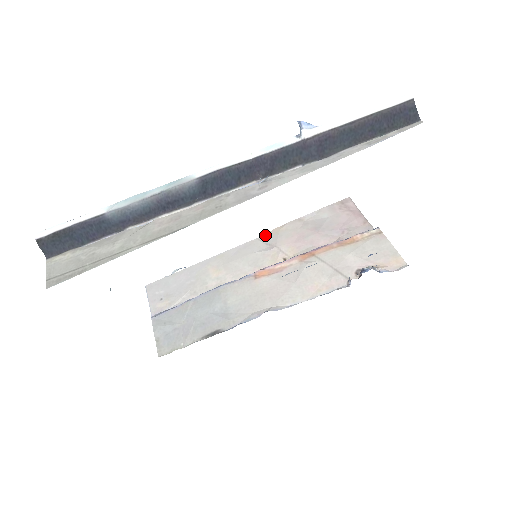
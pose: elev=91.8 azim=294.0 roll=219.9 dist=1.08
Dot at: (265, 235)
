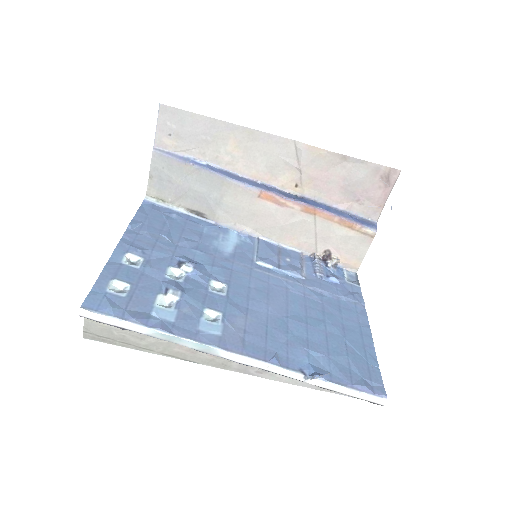
Dot at: (303, 145)
